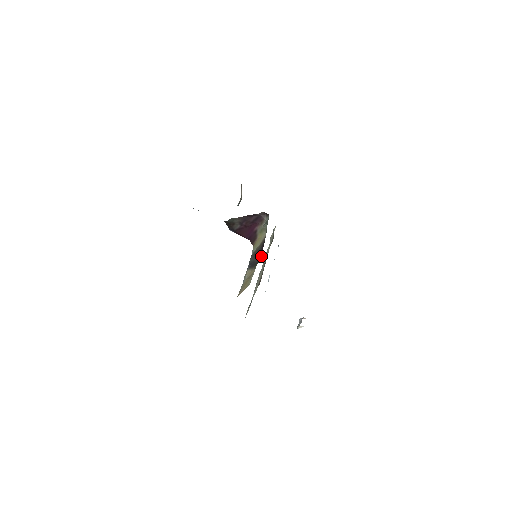
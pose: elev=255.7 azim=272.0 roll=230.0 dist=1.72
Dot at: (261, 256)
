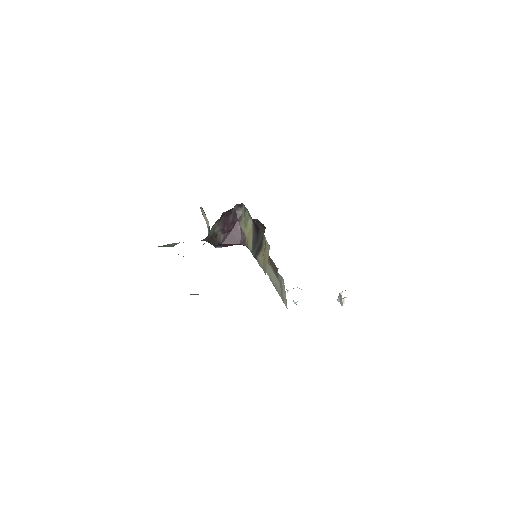
Dot at: (261, 234)
